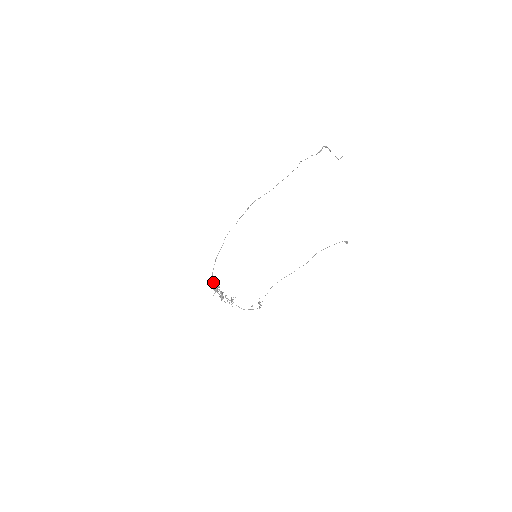
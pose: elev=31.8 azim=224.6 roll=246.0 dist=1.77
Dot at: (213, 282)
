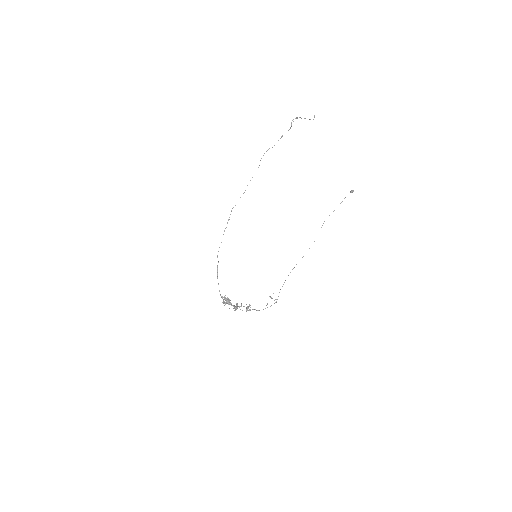
Dot at: (225, 297)
